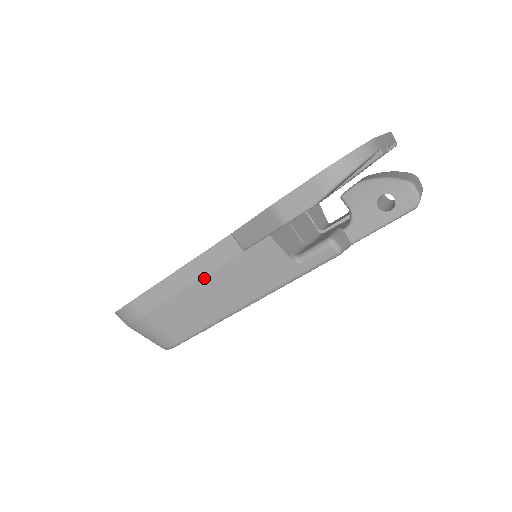
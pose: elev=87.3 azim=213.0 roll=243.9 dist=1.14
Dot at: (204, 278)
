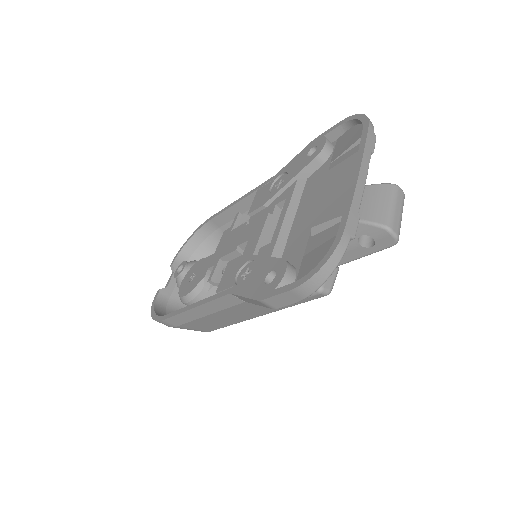
Dot at: (217, 312)
